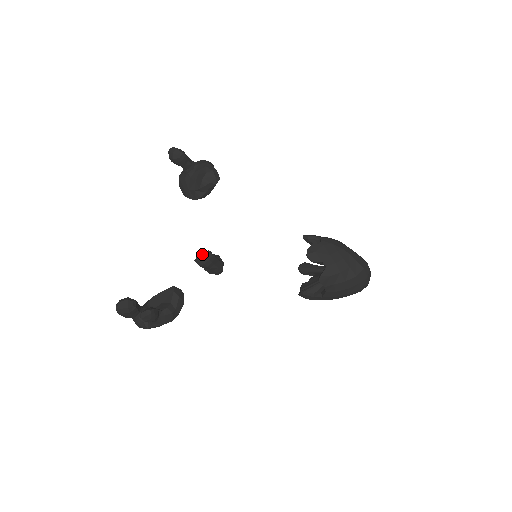
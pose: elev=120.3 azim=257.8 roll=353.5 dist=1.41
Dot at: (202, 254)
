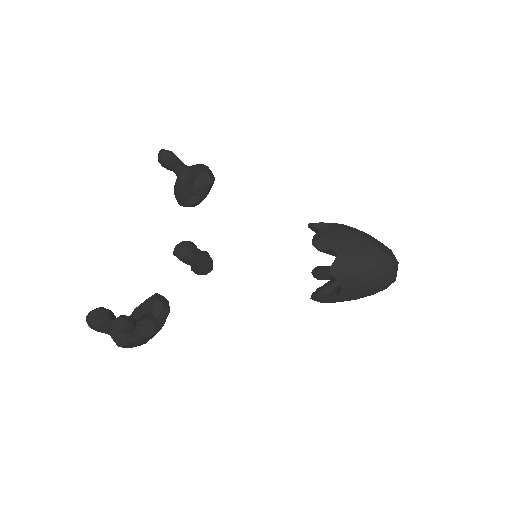
Dot at: (181, 244)
